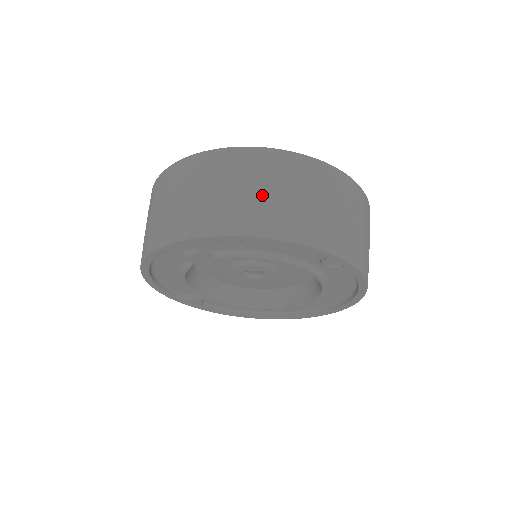
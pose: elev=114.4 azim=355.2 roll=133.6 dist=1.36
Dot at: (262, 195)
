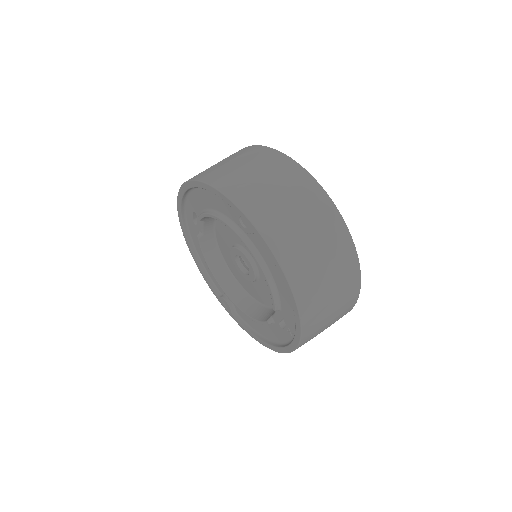
Dot at: (223, 164)
